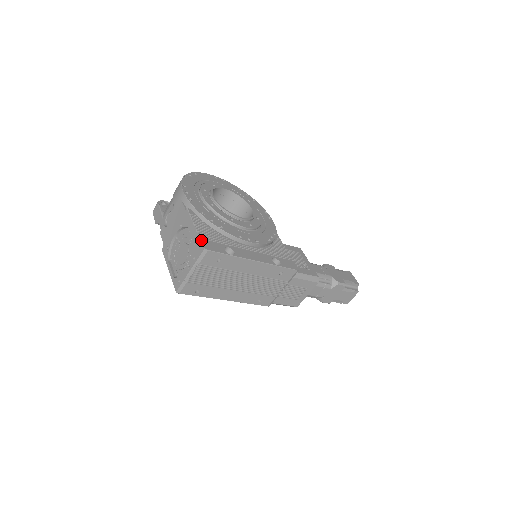
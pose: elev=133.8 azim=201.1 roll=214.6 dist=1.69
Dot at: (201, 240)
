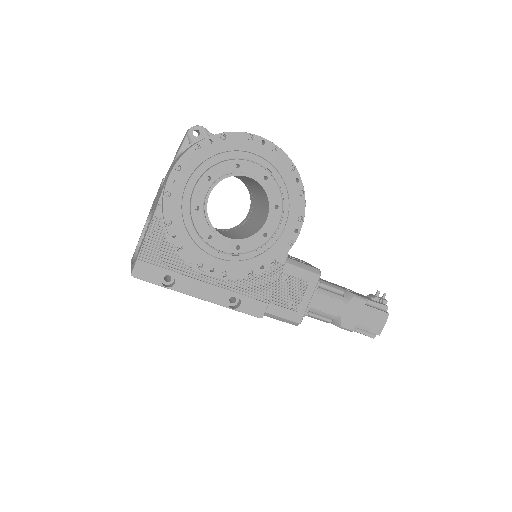
Dot at: (136, 262)
